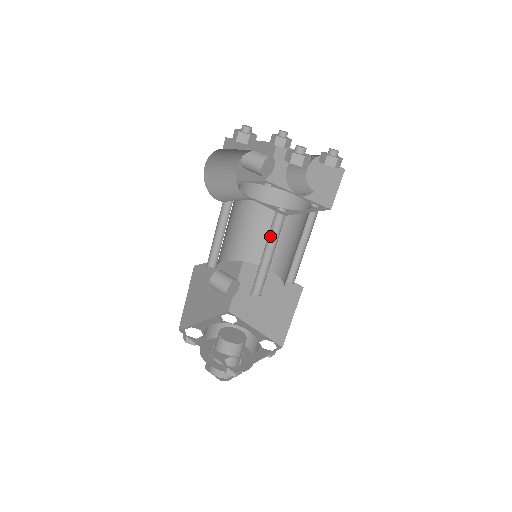
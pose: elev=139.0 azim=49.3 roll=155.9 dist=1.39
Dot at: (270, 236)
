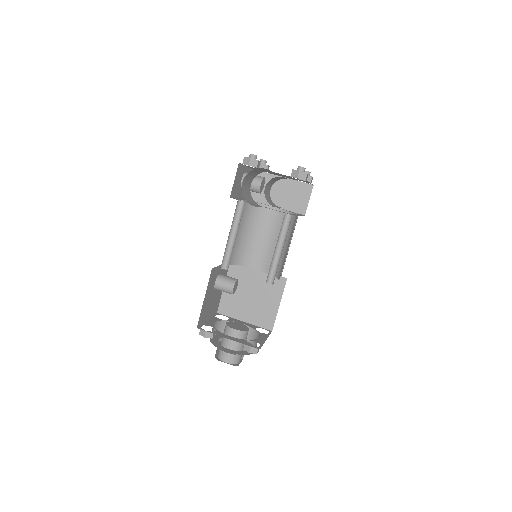
Dot at: (279, 235)
